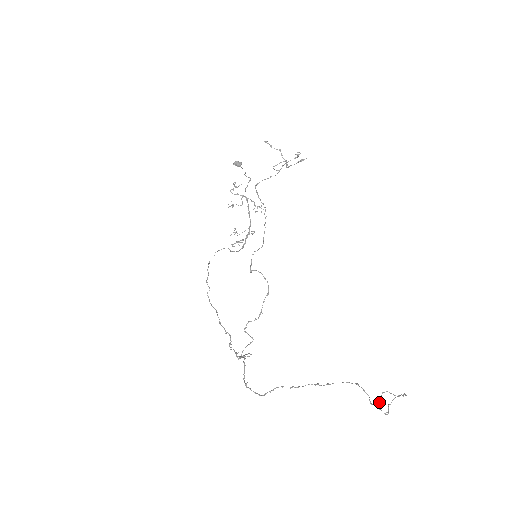
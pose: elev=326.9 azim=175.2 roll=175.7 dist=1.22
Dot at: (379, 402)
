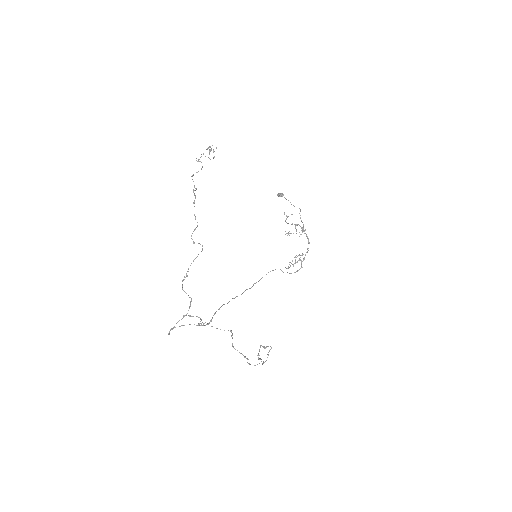
Dot at: (263, 361)
